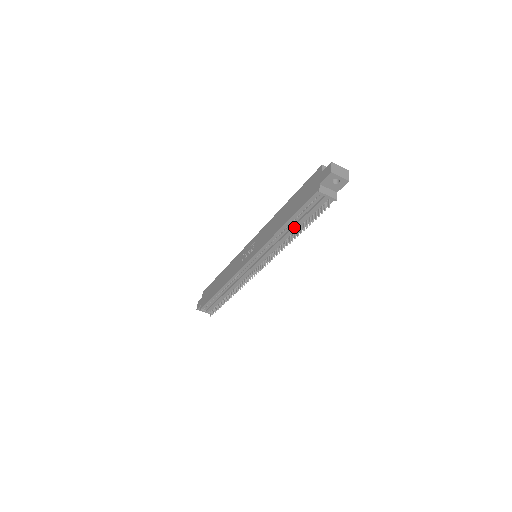
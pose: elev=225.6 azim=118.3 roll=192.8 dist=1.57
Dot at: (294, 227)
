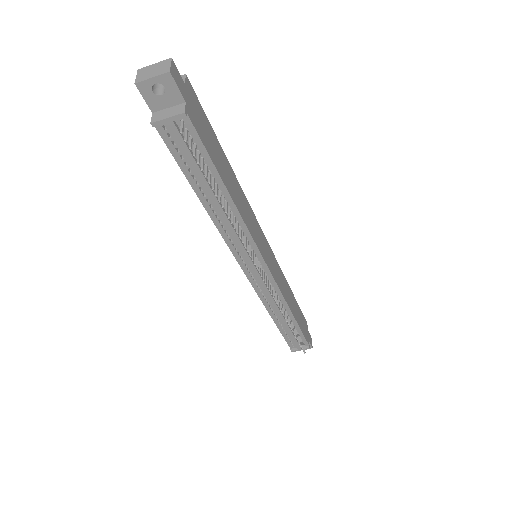
Dot at: (209, 193)
